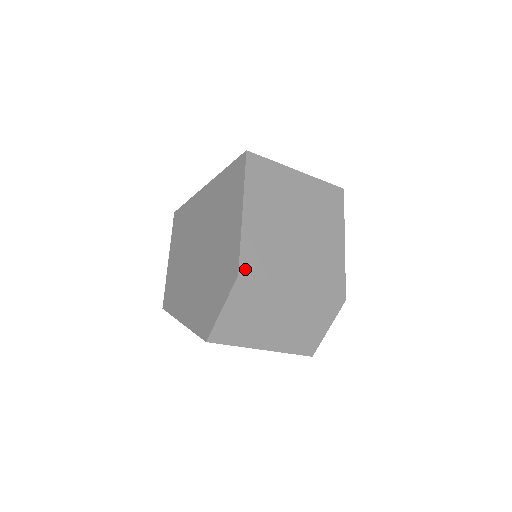
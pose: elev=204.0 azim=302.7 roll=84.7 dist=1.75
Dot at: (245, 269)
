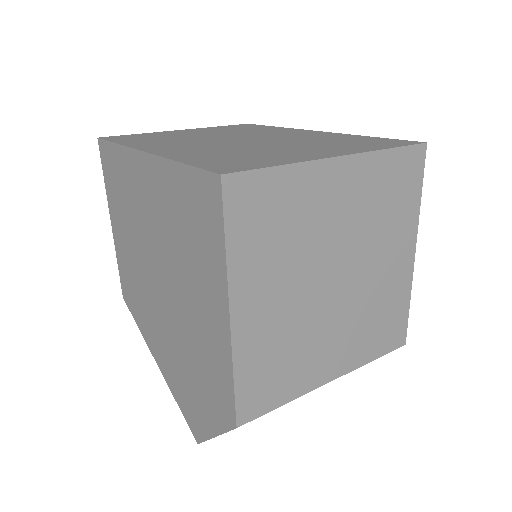
Dot at: (247, 411)
